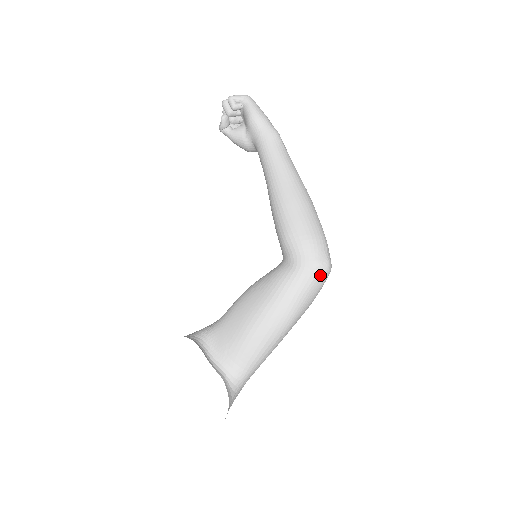
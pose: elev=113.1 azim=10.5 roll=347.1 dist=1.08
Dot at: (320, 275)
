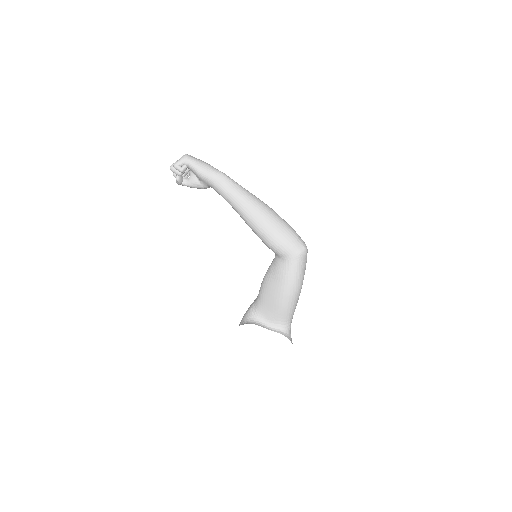
Dot at: (304, 257)
